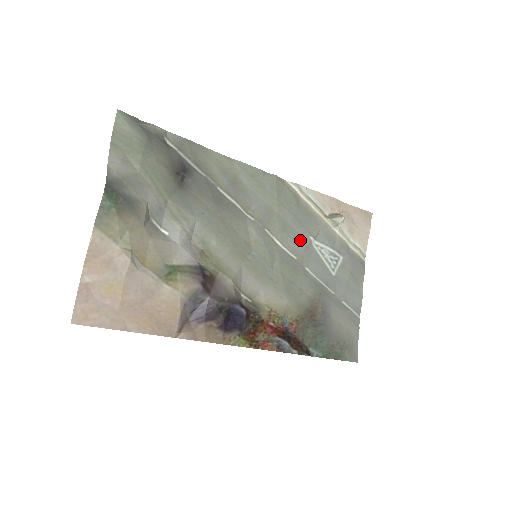
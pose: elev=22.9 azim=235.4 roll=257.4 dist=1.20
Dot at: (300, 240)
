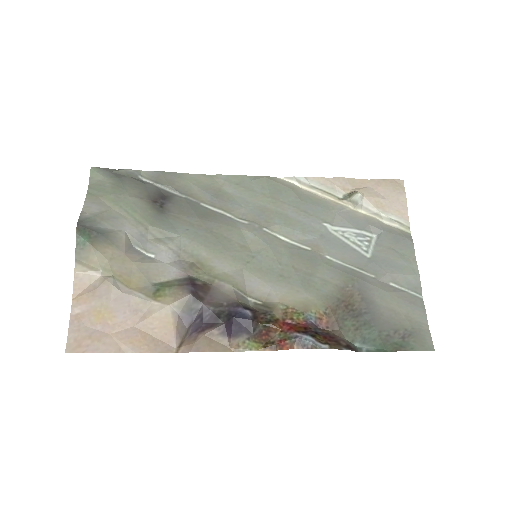
Dot at: (311, 230)
